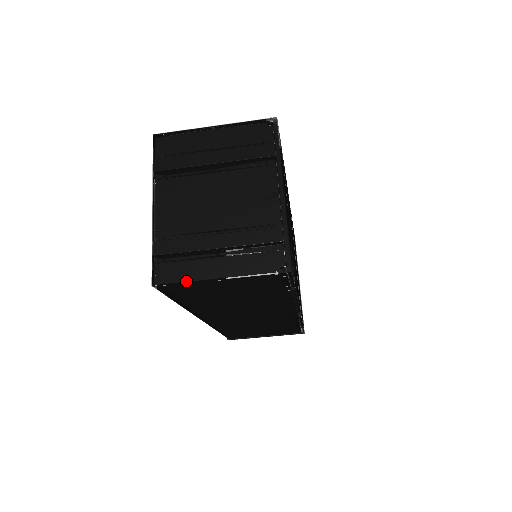
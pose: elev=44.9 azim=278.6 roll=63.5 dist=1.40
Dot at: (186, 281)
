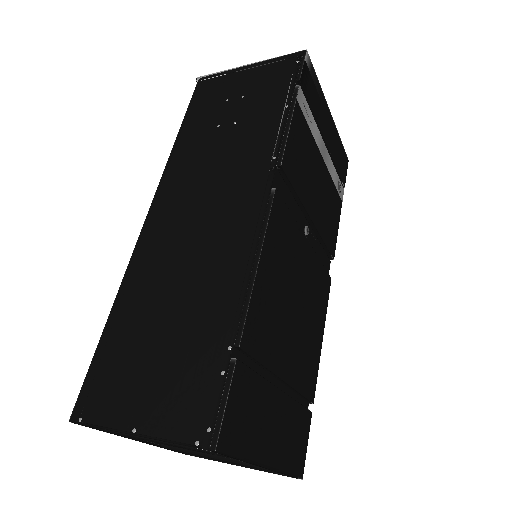
Dot at: occluded
